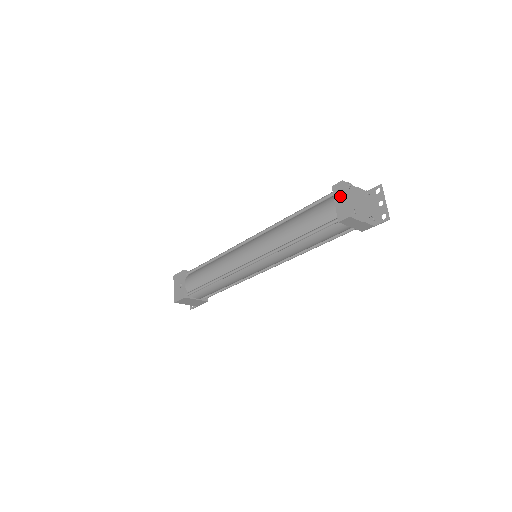
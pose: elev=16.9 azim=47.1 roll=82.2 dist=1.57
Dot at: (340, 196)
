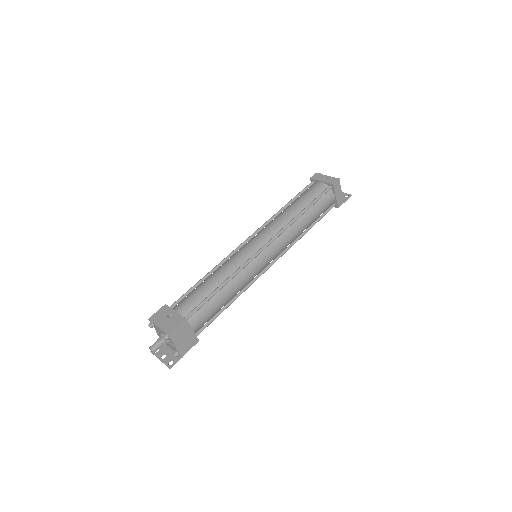
Dot at: (322, 177)
